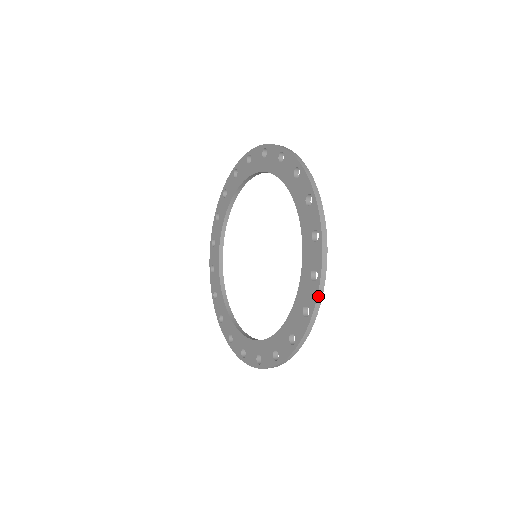
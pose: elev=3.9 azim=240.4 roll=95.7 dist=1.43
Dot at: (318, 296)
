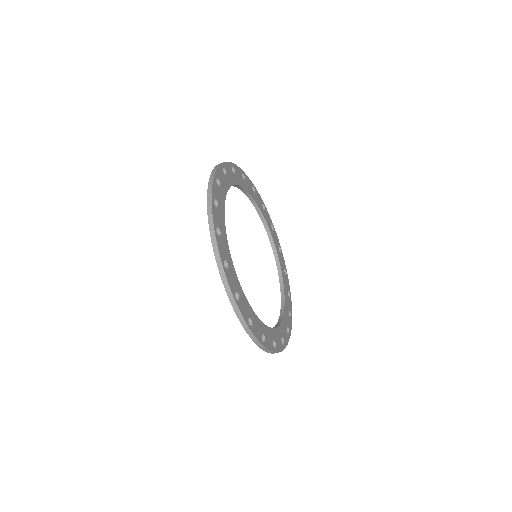
Dot at: (208, 212)
